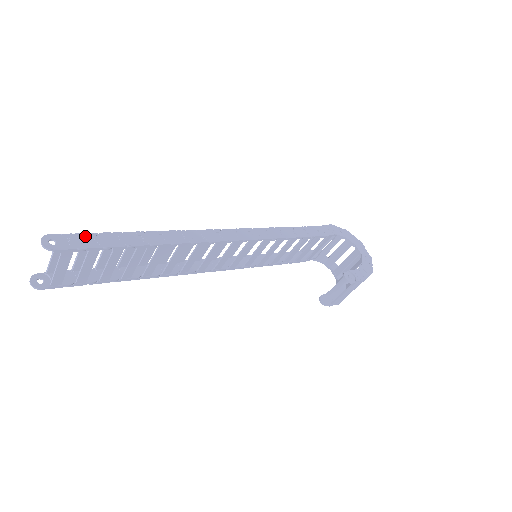
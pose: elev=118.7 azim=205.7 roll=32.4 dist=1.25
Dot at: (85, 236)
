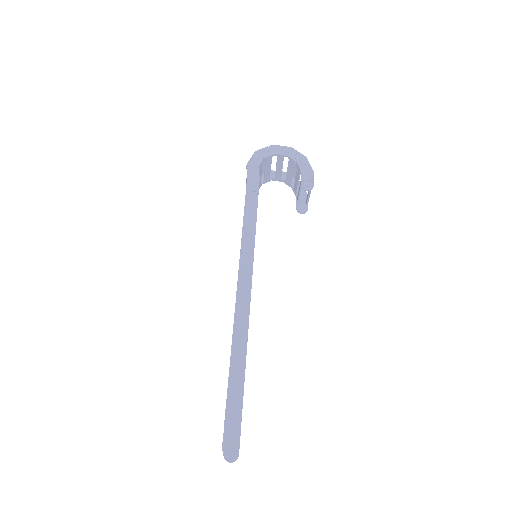
Dot at: (228, 417)
